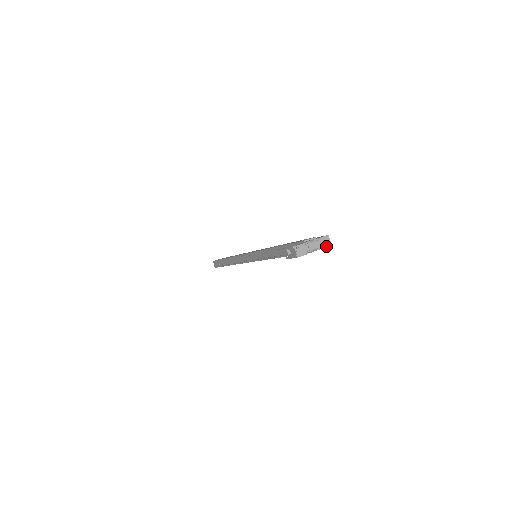
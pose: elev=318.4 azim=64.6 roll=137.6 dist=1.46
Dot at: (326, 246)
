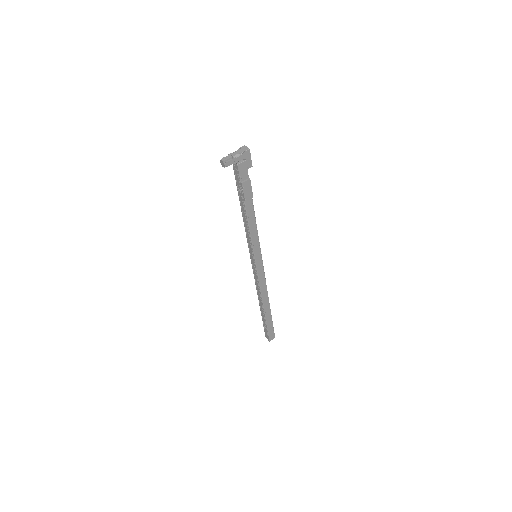
Dot at: (245, 150)
